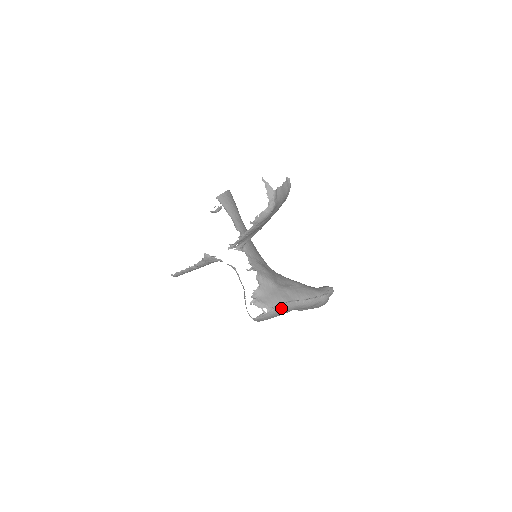
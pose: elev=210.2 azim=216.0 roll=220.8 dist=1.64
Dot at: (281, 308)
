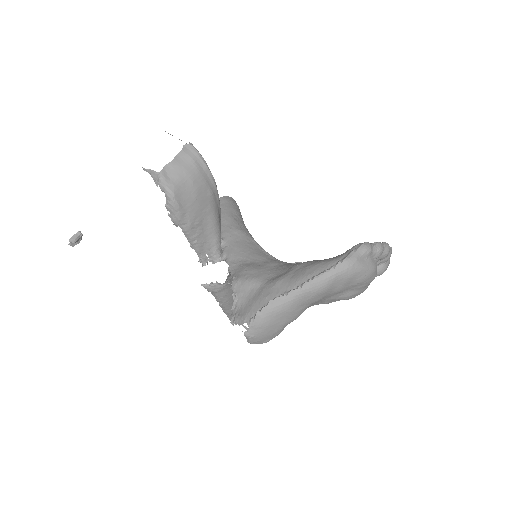
Dot at: (265, 313)
